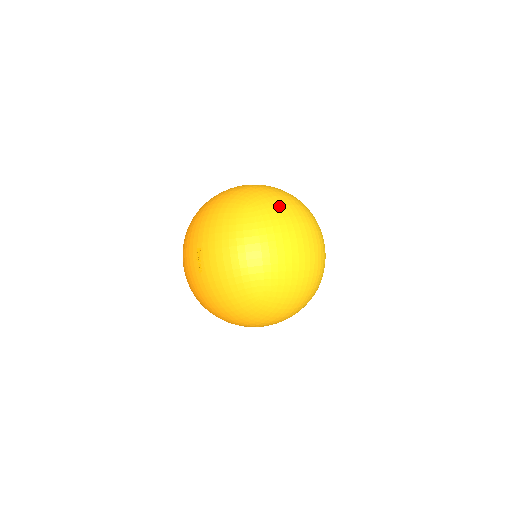
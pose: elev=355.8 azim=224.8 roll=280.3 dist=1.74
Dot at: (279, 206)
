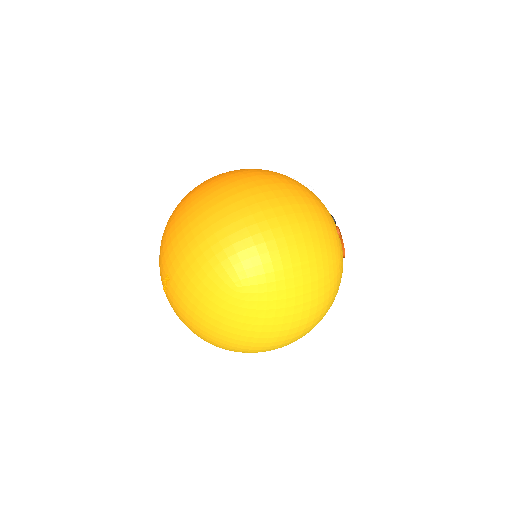
Dot at: (279, 301)
